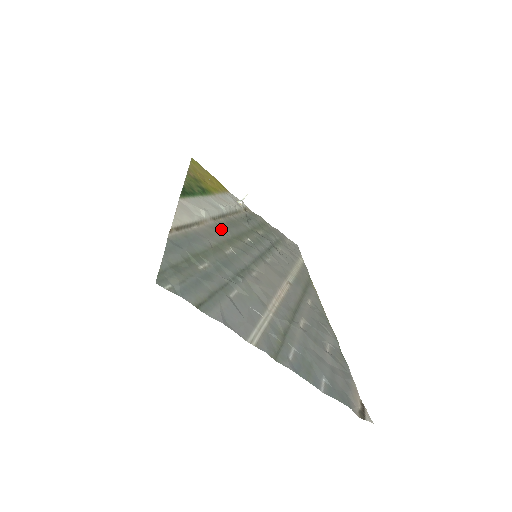
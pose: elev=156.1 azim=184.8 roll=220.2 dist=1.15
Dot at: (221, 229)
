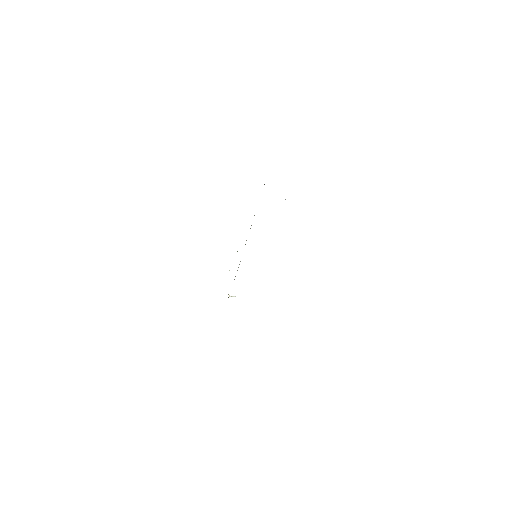
Dot at: occluded
